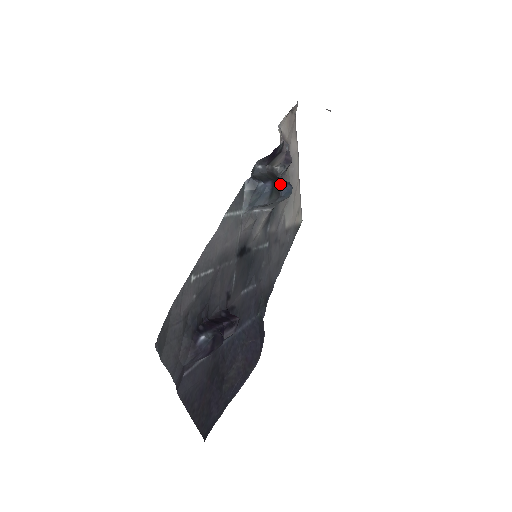
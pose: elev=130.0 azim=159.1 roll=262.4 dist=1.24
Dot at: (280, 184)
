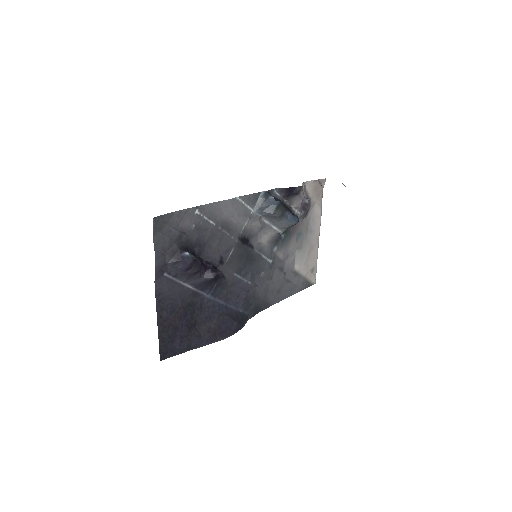
Dot at: (288, 209)
